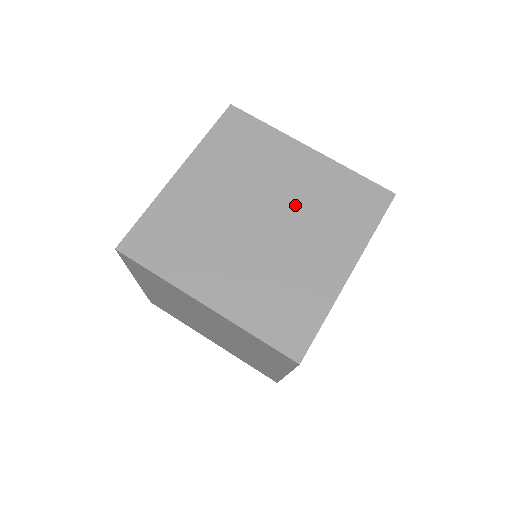
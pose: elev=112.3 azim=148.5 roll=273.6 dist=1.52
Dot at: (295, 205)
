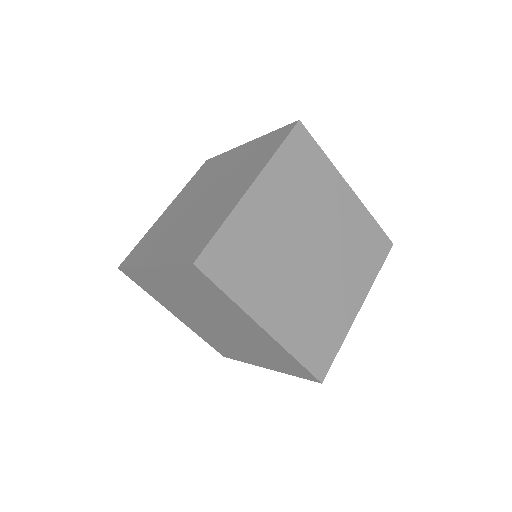
Dot at: (225, 177)
